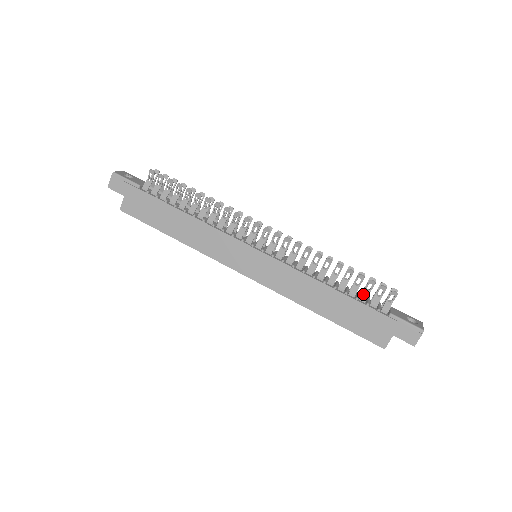
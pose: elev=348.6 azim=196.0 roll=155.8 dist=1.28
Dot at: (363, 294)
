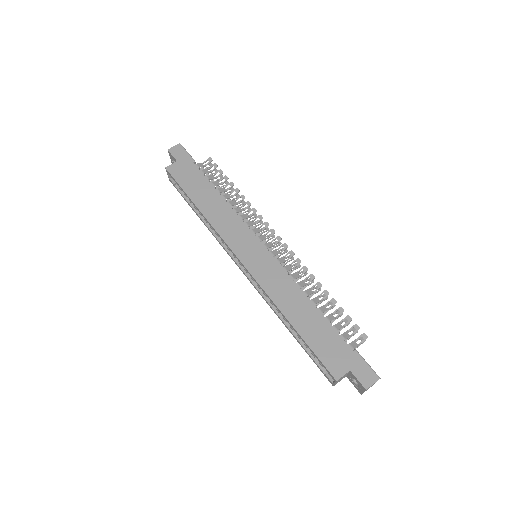
Dot at: (337, 324)
